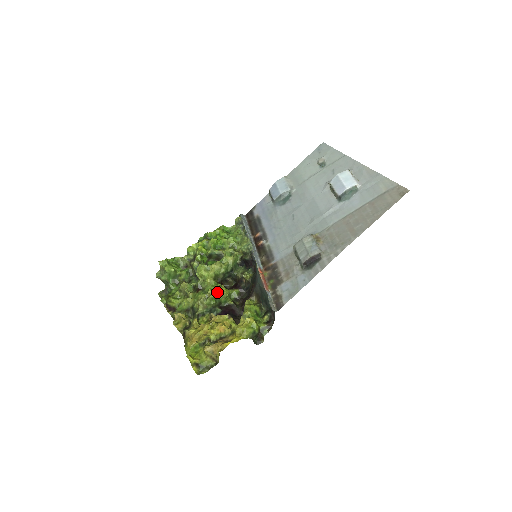
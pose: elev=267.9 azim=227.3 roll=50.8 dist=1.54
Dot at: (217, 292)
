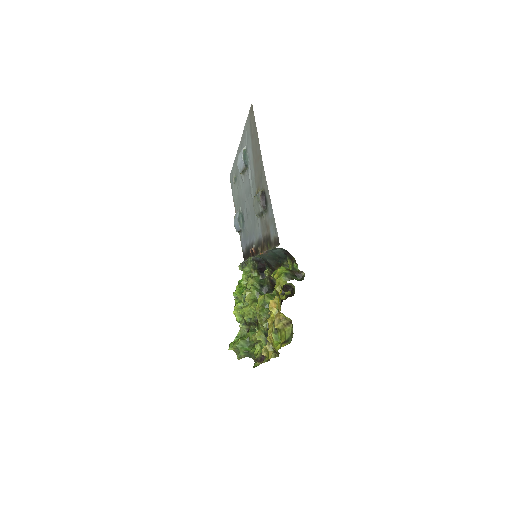
Dot at: (260, 302)
